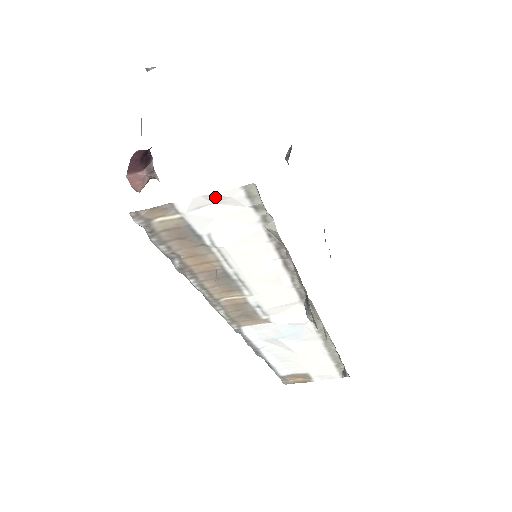
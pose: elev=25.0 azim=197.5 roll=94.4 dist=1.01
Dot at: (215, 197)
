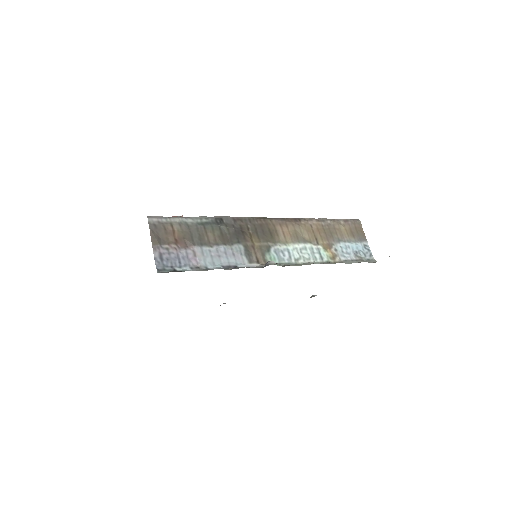
Dot at: occluded
